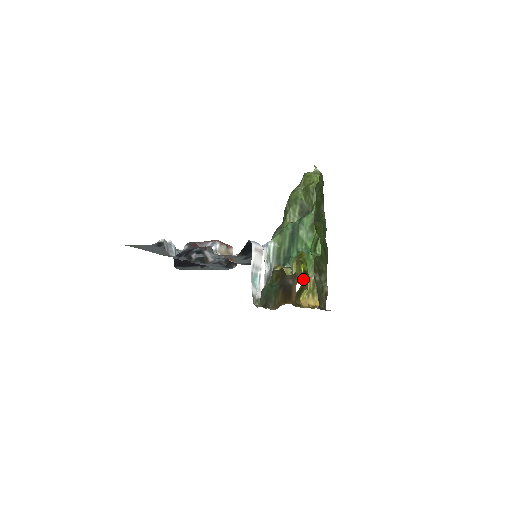
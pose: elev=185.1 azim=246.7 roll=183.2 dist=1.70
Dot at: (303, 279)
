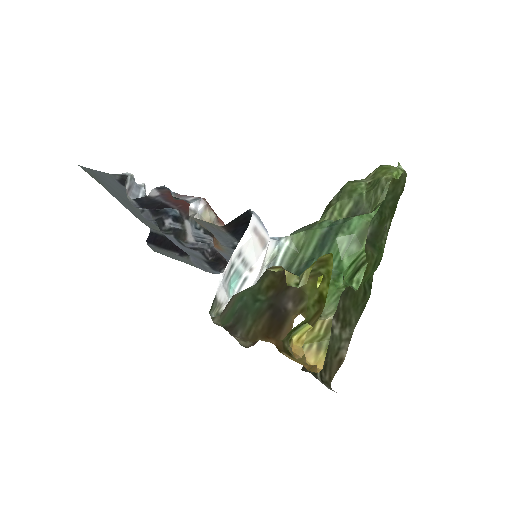
Dot at: (313, 309)
